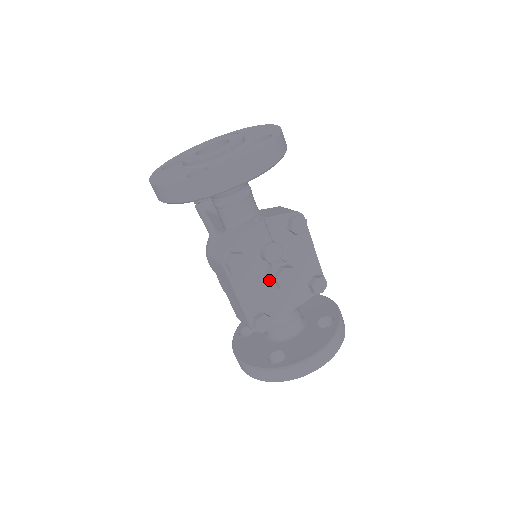
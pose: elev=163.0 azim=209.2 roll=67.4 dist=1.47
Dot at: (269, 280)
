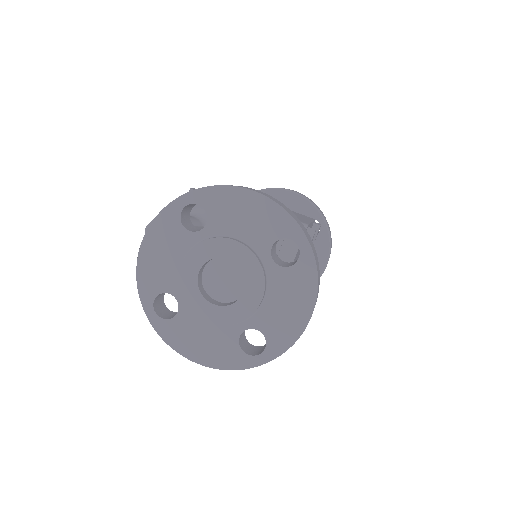
Dot at: occluded
